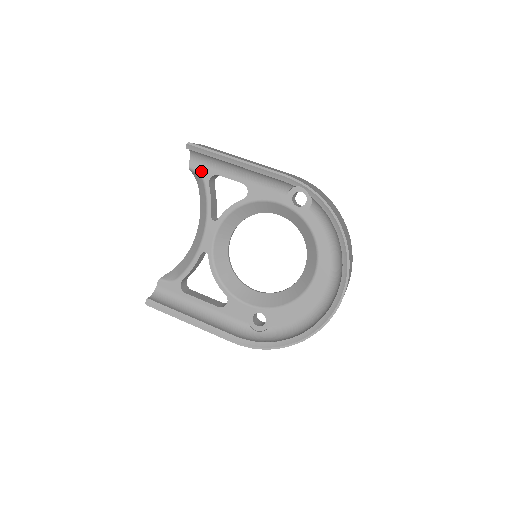
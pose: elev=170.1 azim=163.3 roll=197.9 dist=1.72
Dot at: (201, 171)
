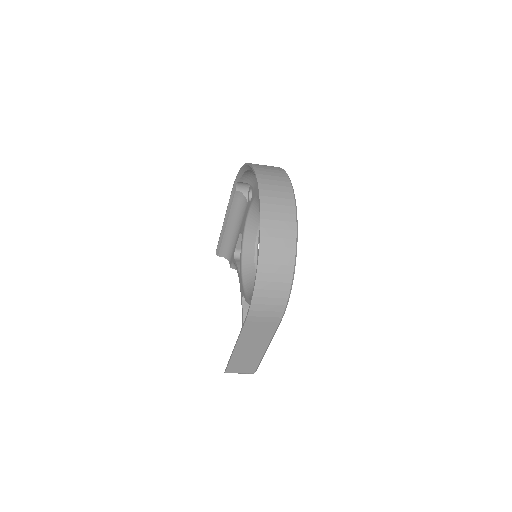
Dot at: (232, 260)
